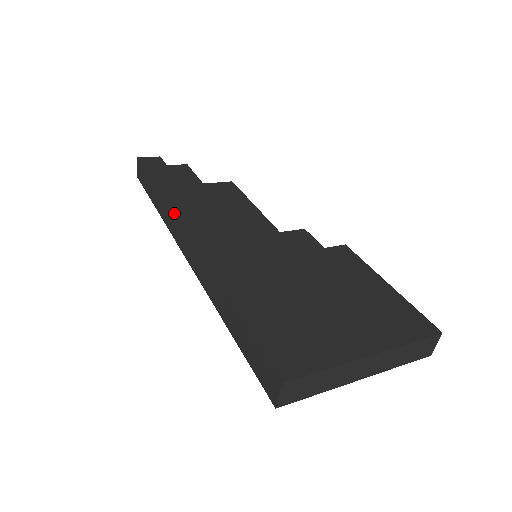
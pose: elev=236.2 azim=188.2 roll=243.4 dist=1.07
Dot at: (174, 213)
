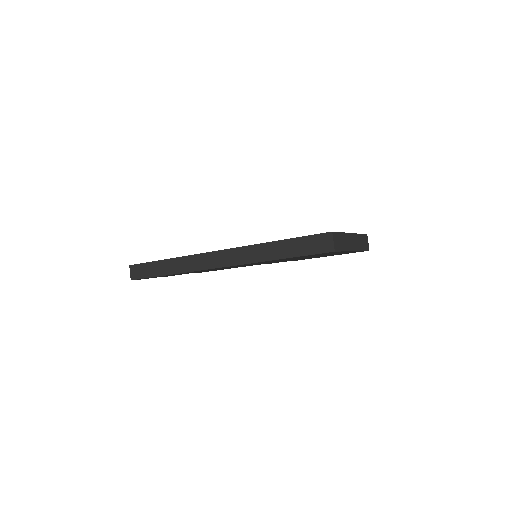
Dot at: (195, 254)
